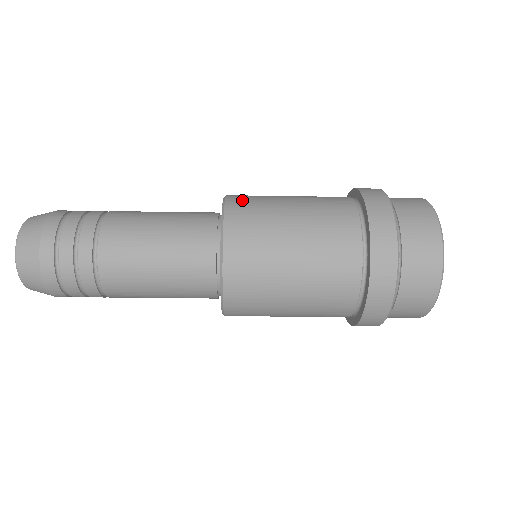
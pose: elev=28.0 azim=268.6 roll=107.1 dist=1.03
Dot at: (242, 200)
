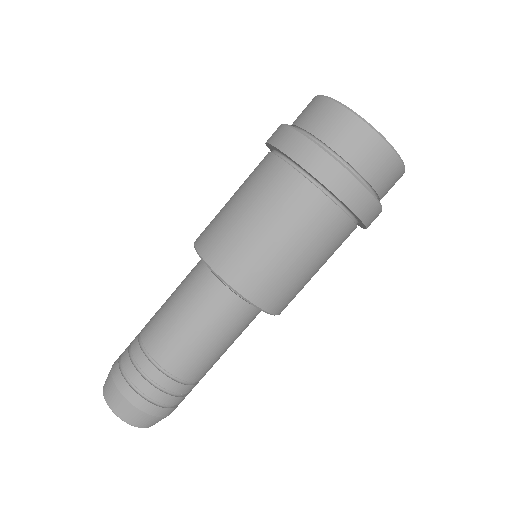
Dot at: (205, 235)
